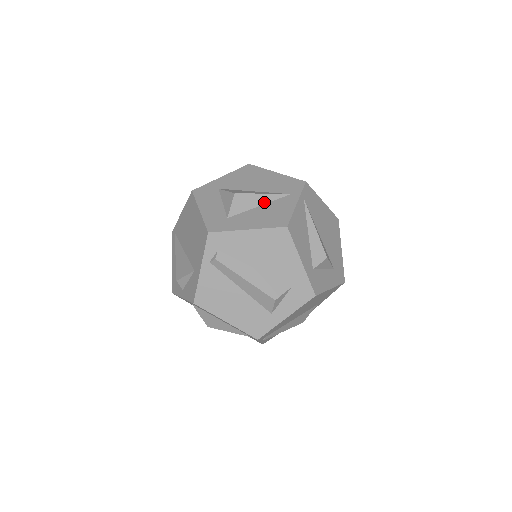
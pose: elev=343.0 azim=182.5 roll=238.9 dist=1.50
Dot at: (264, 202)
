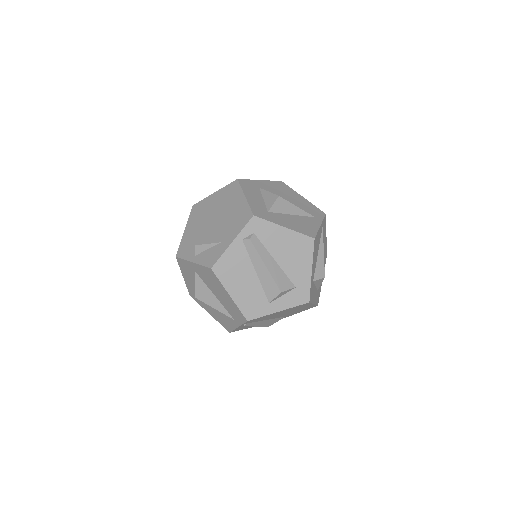
Dot at: (296, 213)
